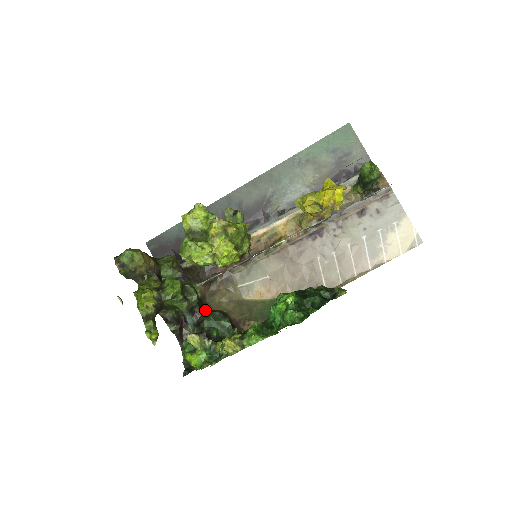
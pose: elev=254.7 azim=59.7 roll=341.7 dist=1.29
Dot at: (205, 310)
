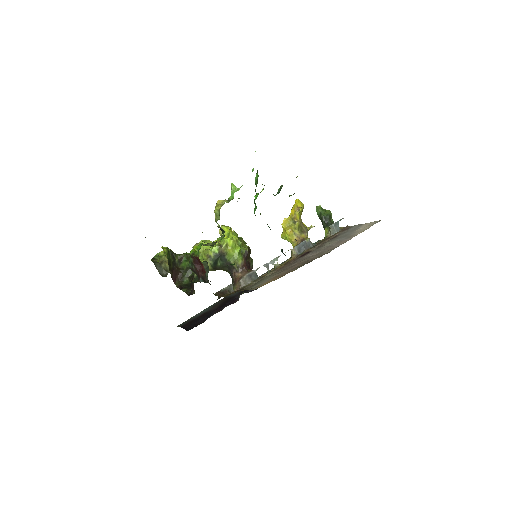
Dot at: occluded
